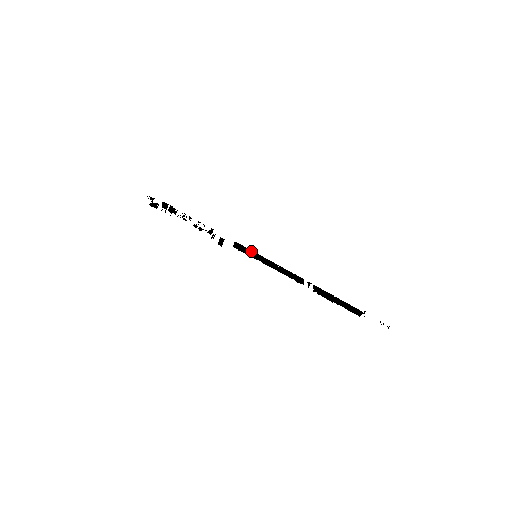
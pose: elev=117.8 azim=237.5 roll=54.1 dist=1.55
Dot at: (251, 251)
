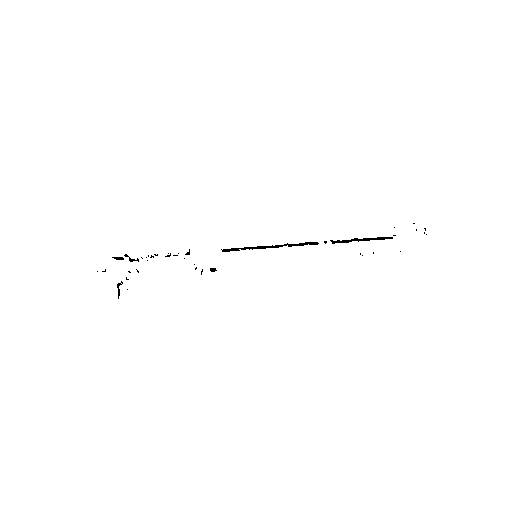
Dot at: (245, 248)
